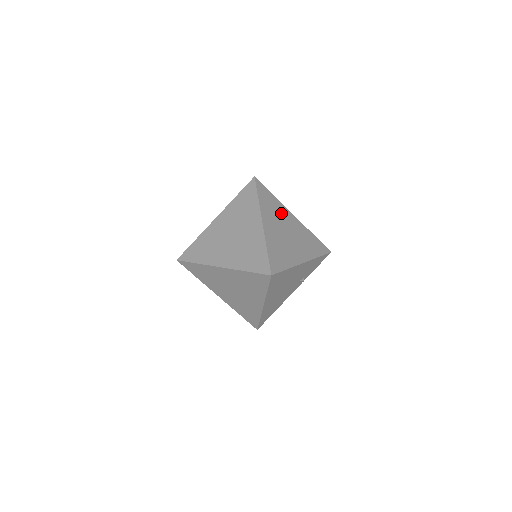
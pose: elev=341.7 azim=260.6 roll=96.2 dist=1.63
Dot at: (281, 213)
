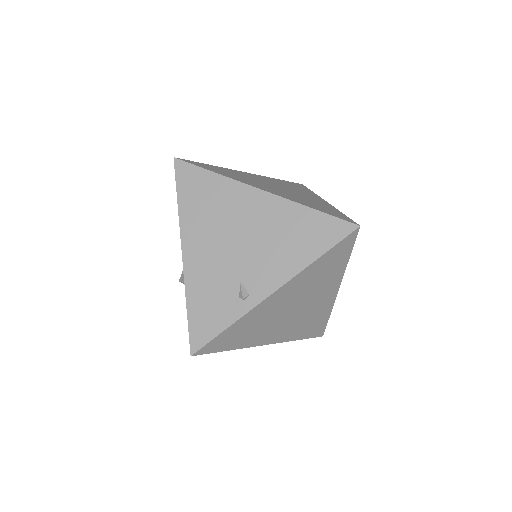
Dot at: occluded
